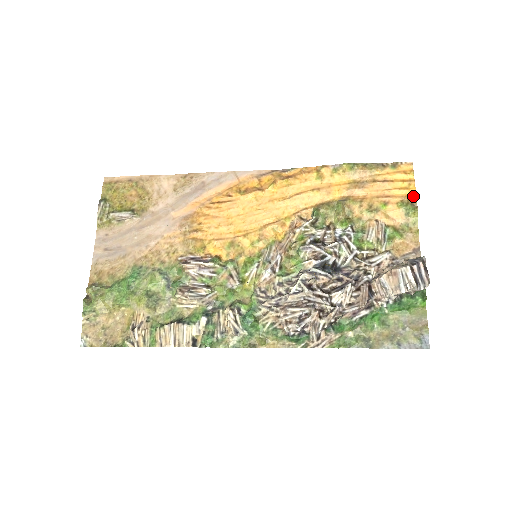
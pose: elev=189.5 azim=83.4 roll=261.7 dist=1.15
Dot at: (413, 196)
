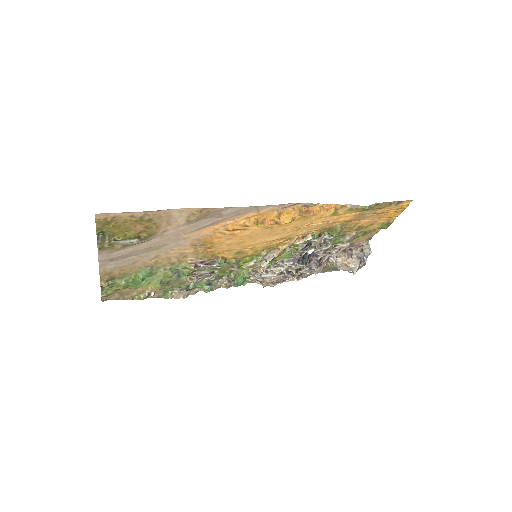
Dot at: (394, 219)
